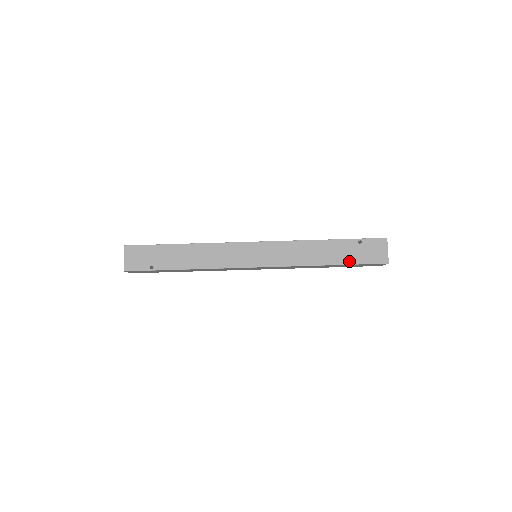
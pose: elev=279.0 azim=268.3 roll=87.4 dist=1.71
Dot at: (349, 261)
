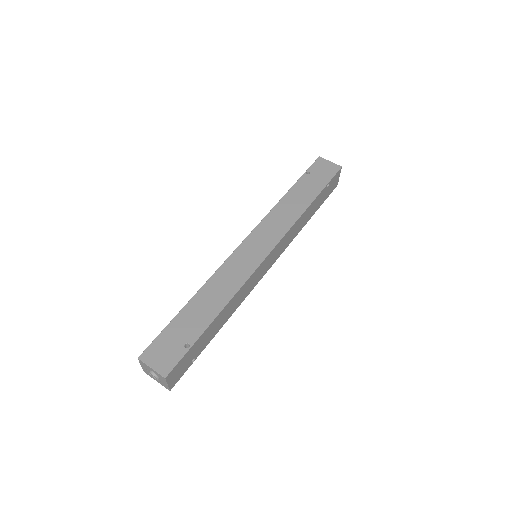
Dot at: (319, 188)
